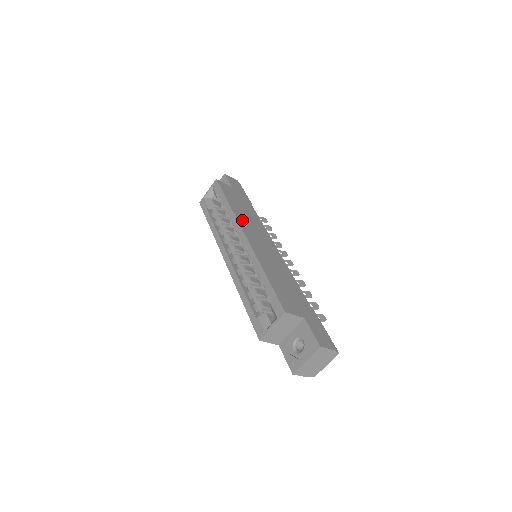
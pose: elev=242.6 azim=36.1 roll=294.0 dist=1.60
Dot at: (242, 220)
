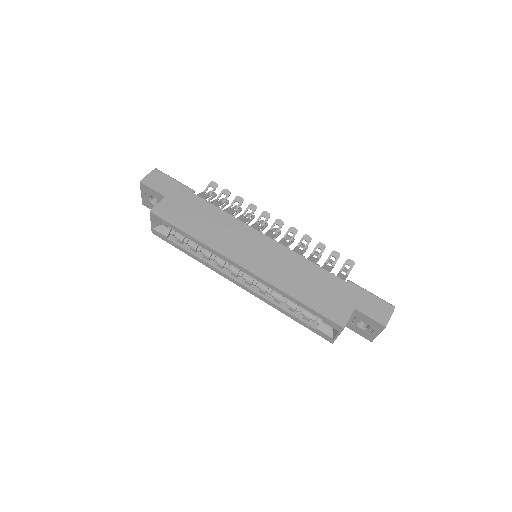
Dot at: (221, 246)
